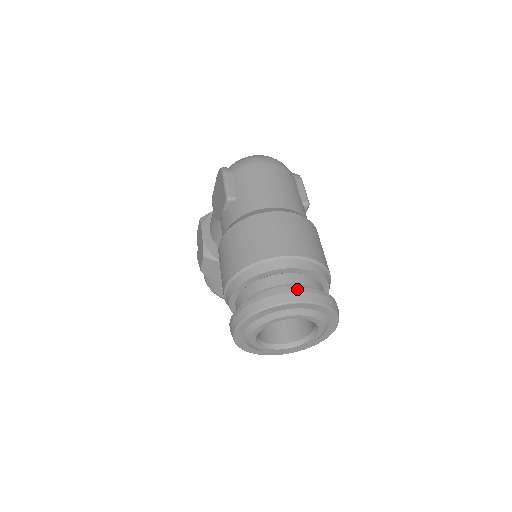
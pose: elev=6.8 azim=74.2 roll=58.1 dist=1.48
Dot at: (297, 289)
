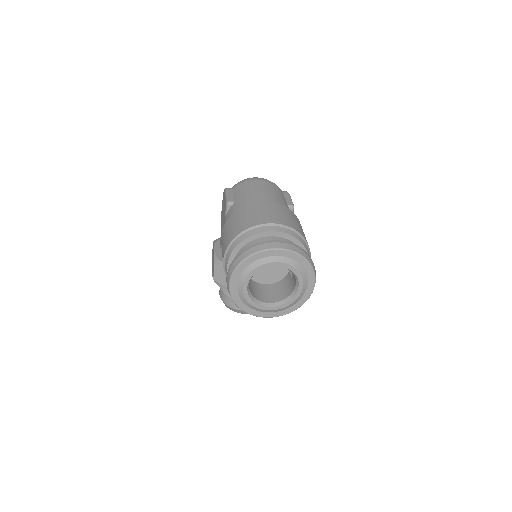
Dot at: (275, 241)
